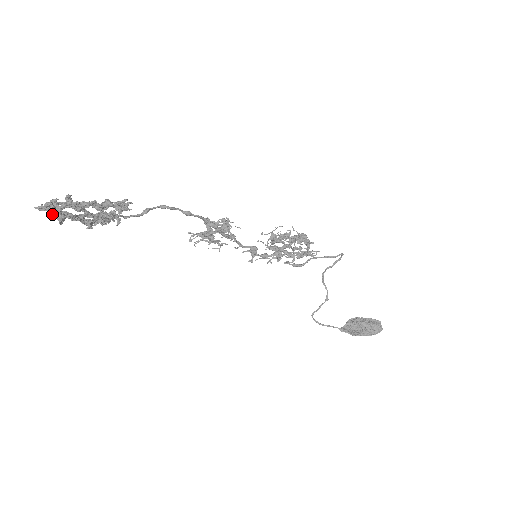
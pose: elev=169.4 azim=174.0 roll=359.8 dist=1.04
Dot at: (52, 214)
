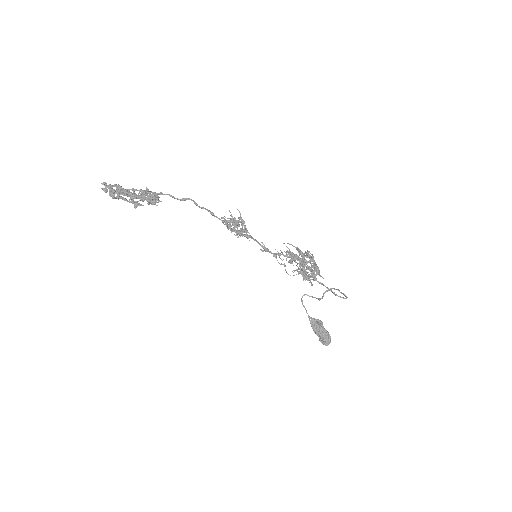
Dot at: (115, 185)
